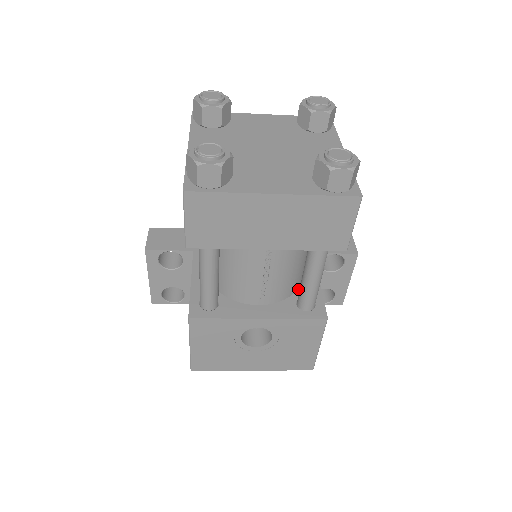
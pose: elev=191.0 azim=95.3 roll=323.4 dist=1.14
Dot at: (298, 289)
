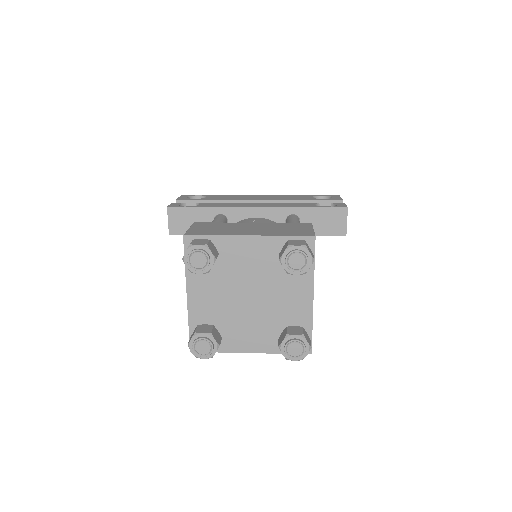
Dot at: occluded
